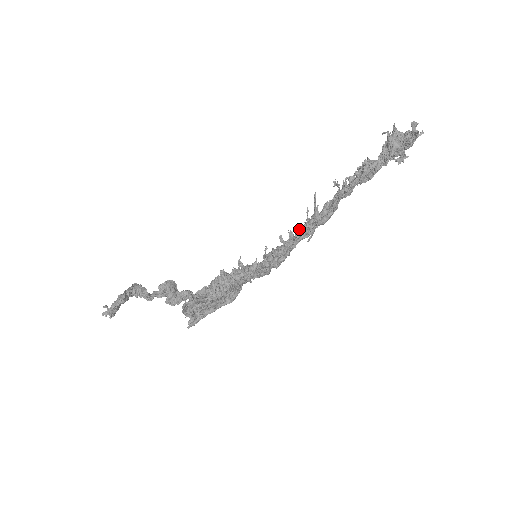
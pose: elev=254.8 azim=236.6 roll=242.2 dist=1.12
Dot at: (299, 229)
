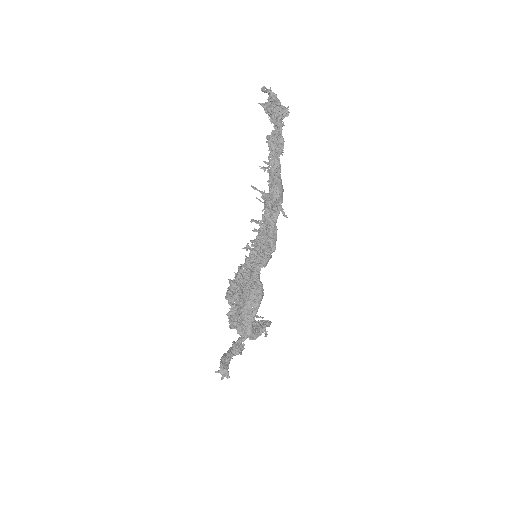
Dot at: (262, 214)
